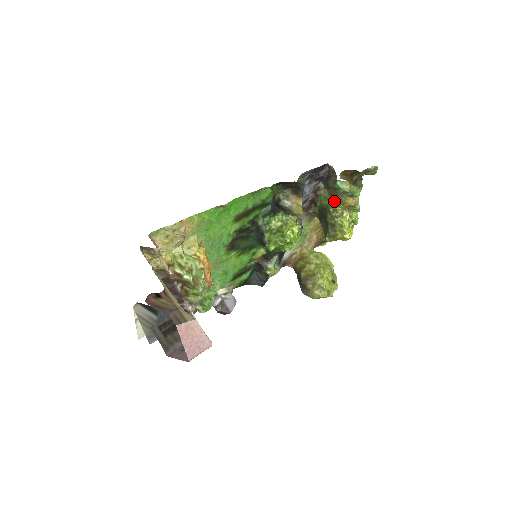
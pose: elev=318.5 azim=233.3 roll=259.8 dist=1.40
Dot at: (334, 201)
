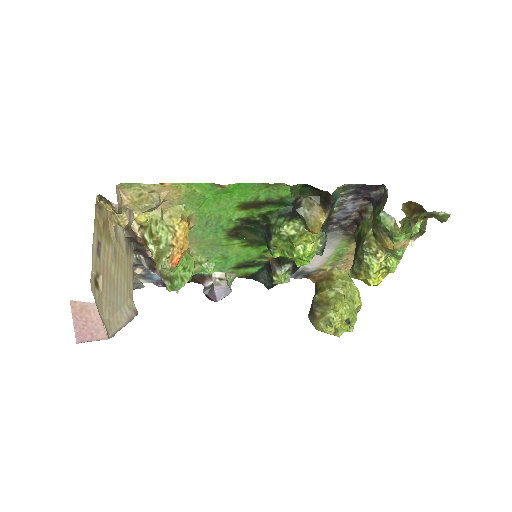
Dot at: (373, 233)
